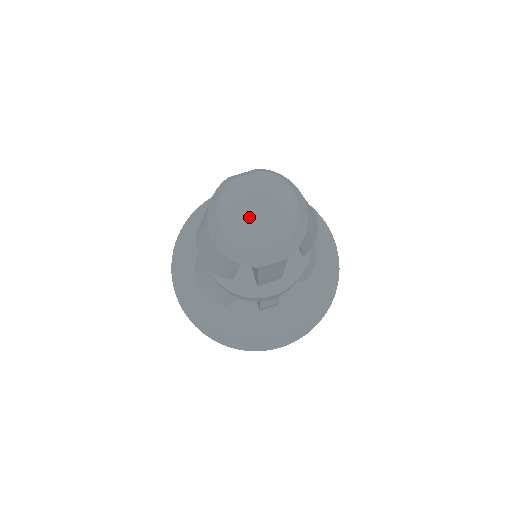
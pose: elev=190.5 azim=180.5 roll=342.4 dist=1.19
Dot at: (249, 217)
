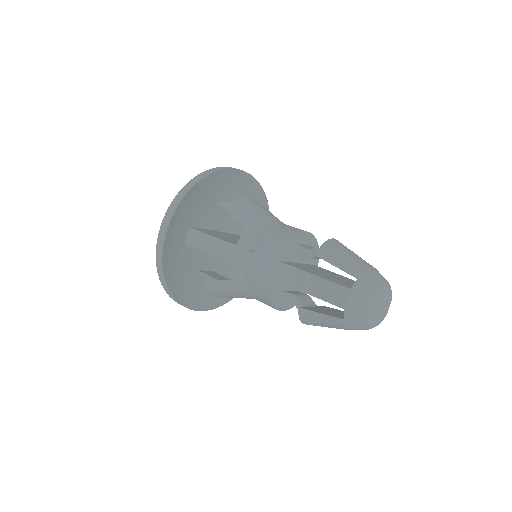
Dot at: (384, 315)
